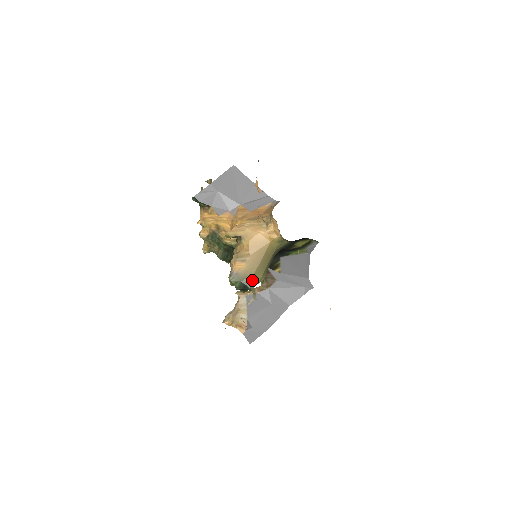
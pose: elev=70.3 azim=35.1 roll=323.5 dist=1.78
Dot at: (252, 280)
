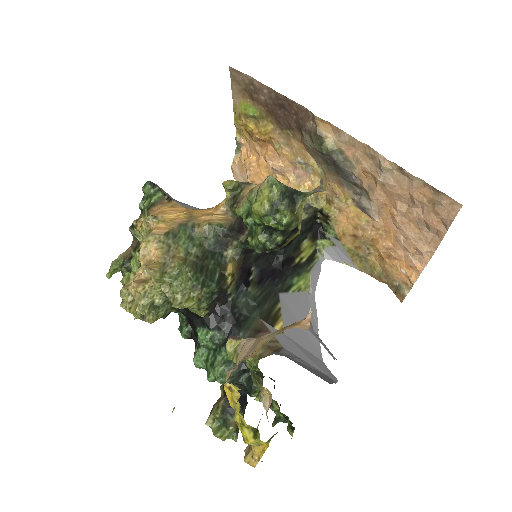
Dot at: occluded
